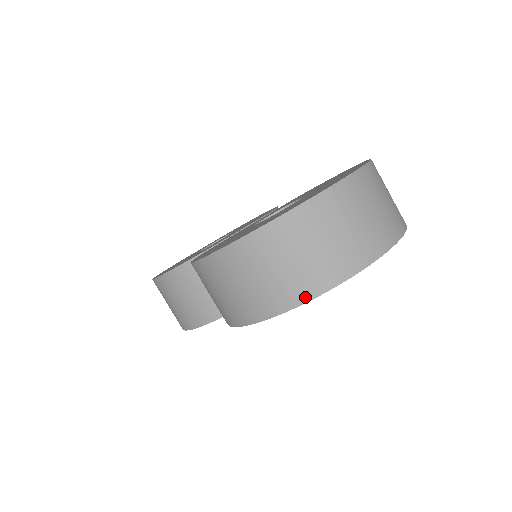
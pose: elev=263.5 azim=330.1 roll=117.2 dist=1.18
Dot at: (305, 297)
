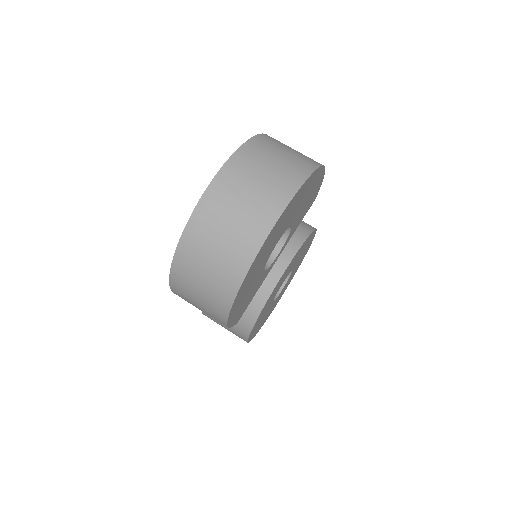
Dot at: (238, 280)
